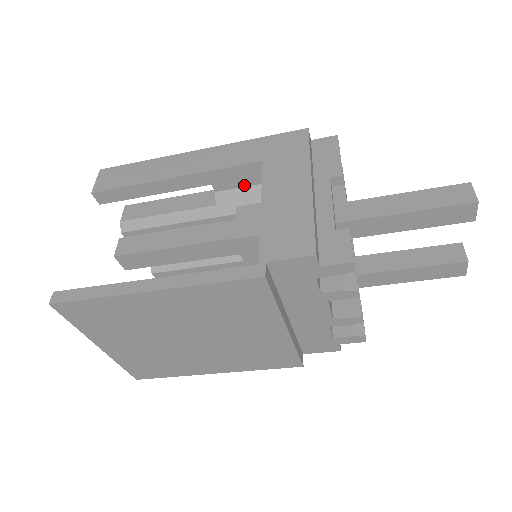
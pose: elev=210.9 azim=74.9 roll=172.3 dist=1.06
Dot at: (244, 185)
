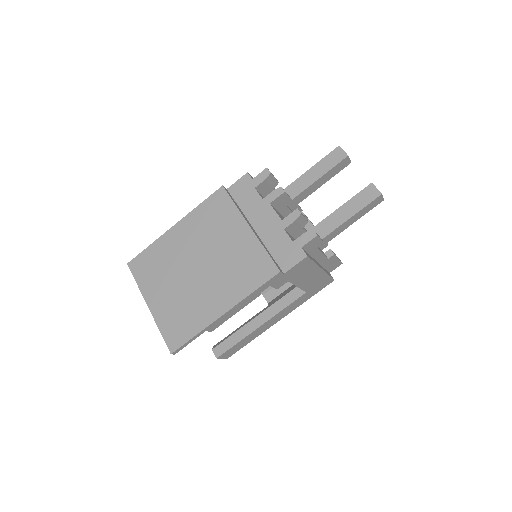
Dot at: occluded
